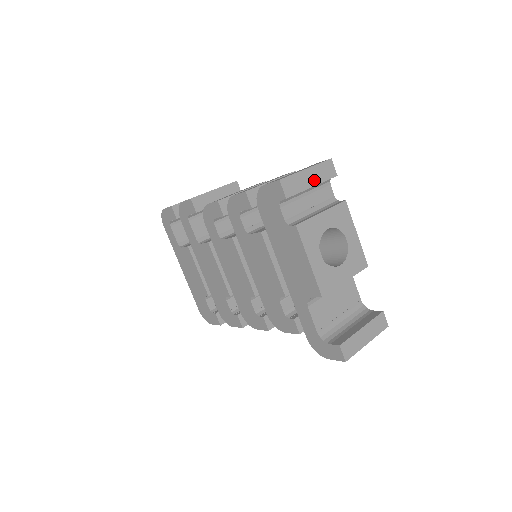
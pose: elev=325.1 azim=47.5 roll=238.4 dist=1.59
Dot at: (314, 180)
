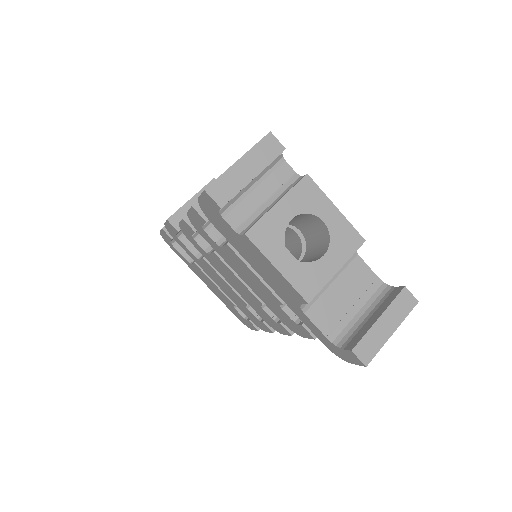
Dot at: (253, 169)
